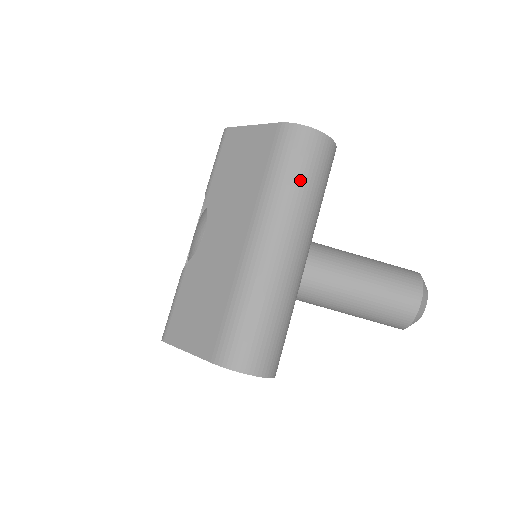
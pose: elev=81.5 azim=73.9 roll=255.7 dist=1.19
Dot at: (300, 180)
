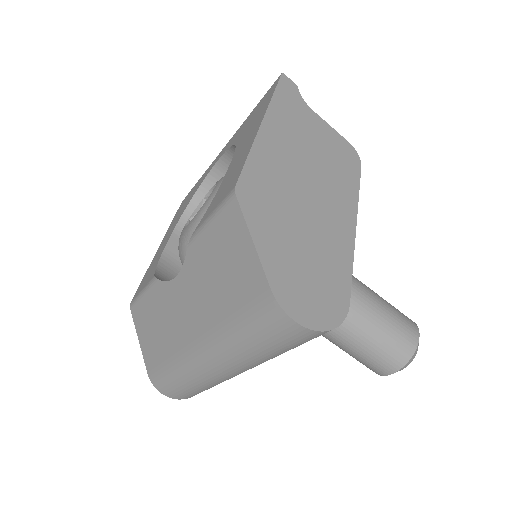
Dot at: (263, 349)
